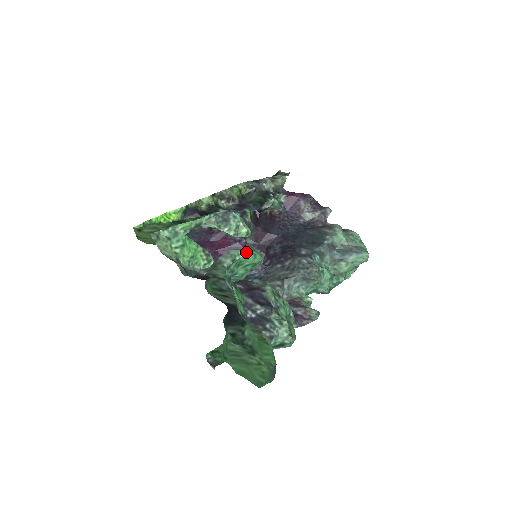
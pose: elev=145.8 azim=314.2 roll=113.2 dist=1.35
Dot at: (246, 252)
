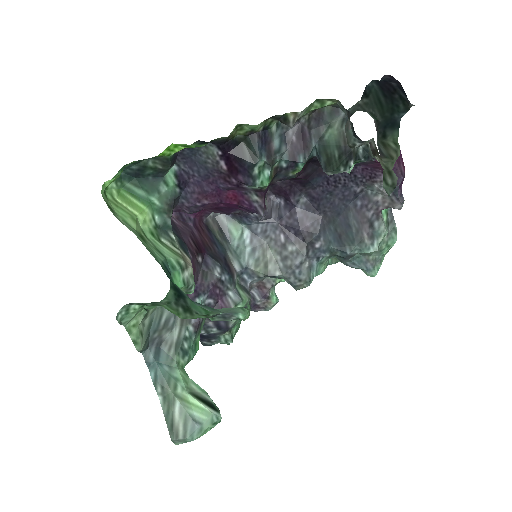
Dot at: (204, 433)
